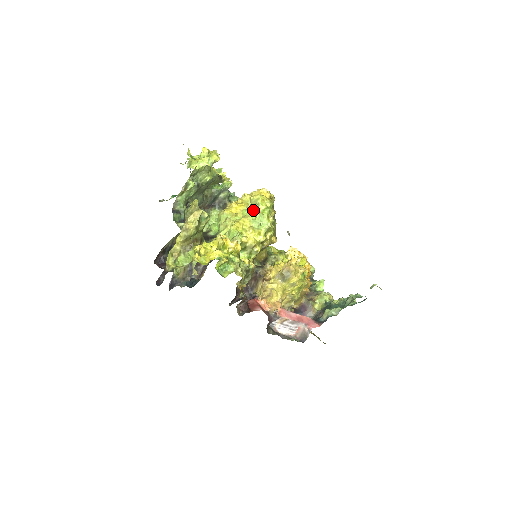
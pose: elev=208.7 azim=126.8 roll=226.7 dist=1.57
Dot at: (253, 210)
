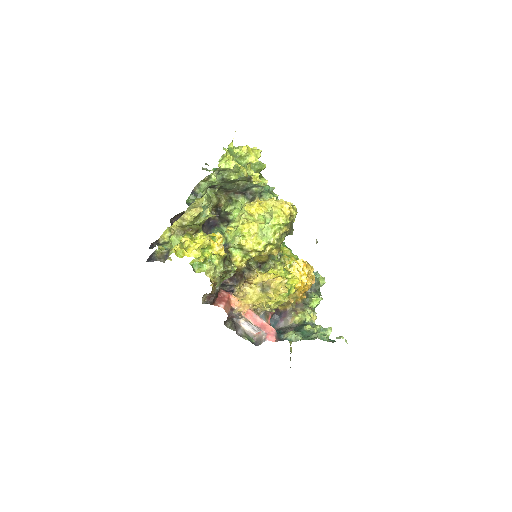
Dot at: (266, 220)
